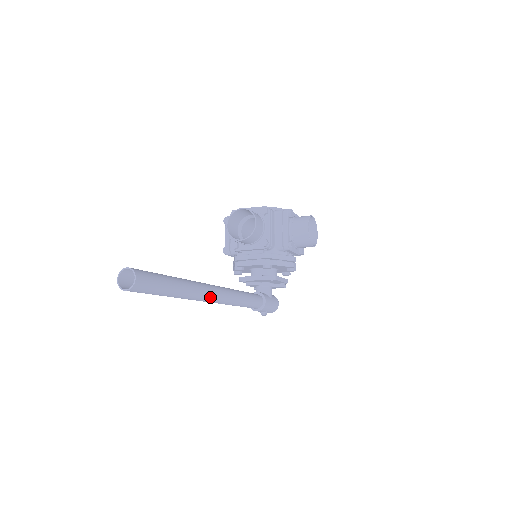
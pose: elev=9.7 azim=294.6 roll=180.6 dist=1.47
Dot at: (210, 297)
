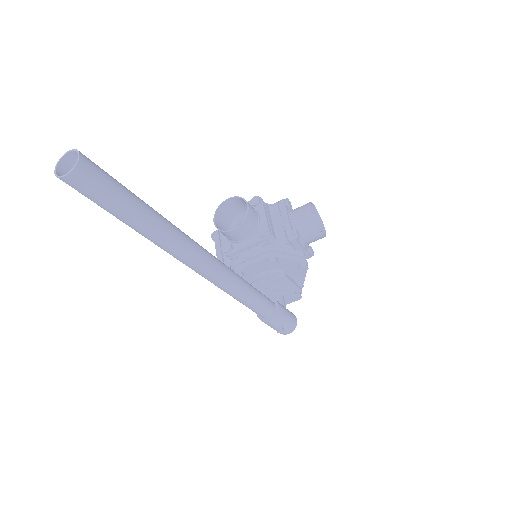
Dot at: (200, 256)
